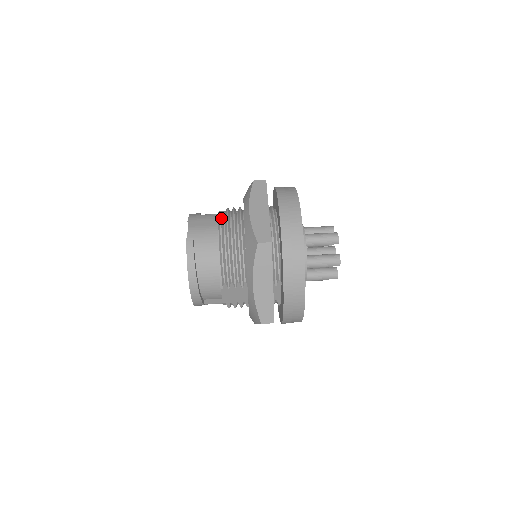
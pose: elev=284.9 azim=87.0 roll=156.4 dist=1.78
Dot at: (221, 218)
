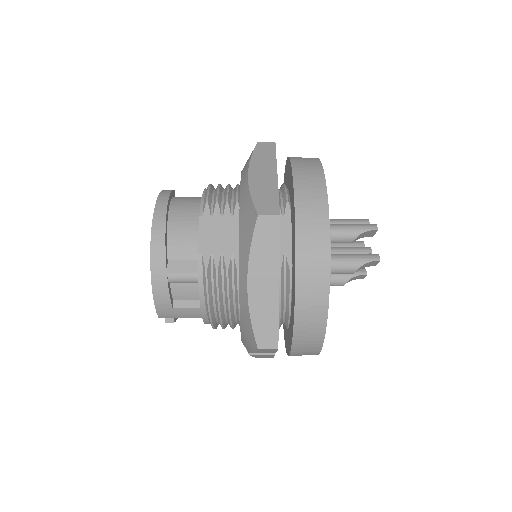
Dot at: occluded
